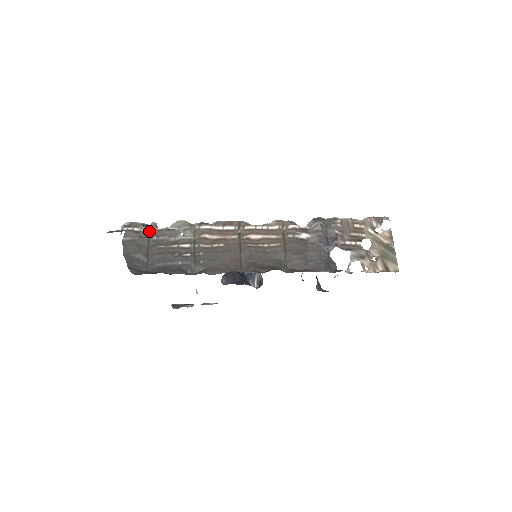
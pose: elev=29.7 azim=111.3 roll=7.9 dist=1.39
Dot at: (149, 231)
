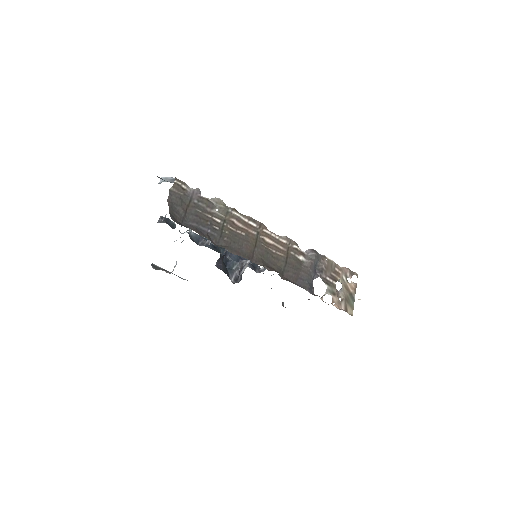
Dot at: (193, 193)
